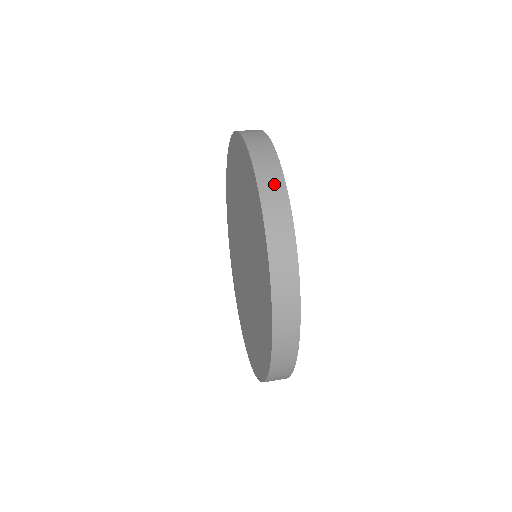
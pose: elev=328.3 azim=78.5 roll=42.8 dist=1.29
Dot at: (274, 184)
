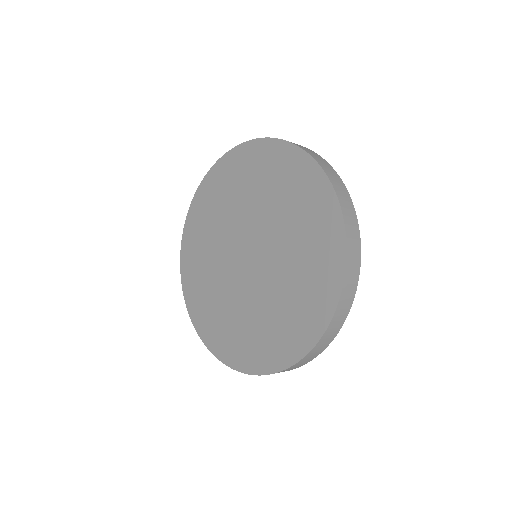
Dot at: occluded
